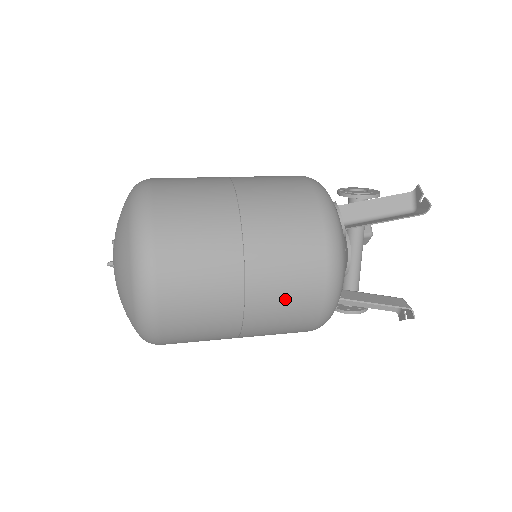
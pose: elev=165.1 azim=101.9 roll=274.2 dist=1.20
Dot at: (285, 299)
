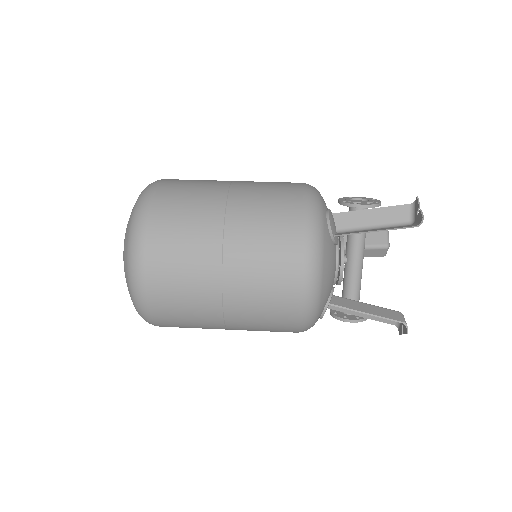
Dot at: (261, 296)
